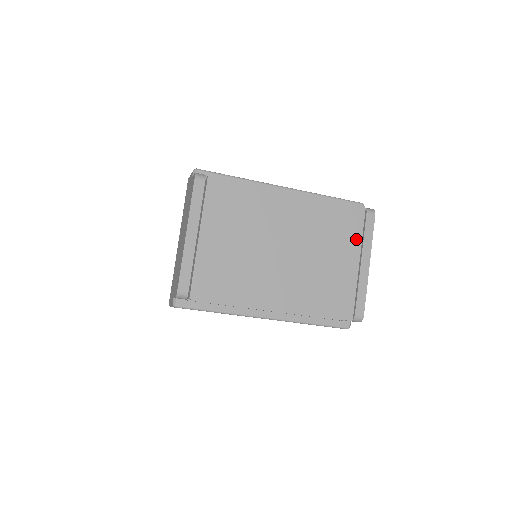
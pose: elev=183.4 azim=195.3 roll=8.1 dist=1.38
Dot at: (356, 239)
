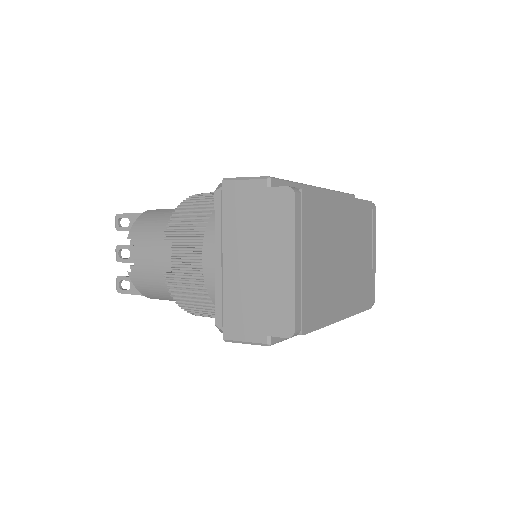
Dot at: (370, 234)
